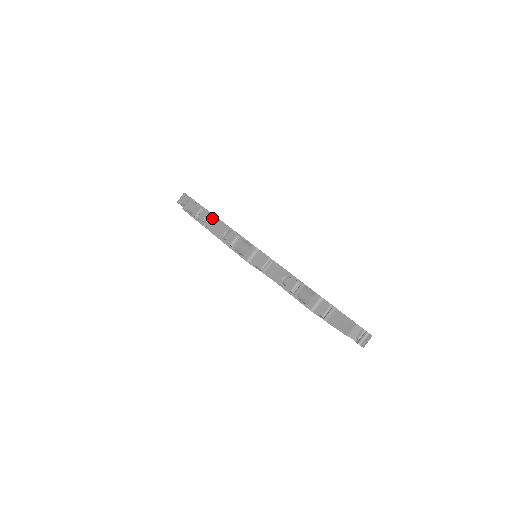
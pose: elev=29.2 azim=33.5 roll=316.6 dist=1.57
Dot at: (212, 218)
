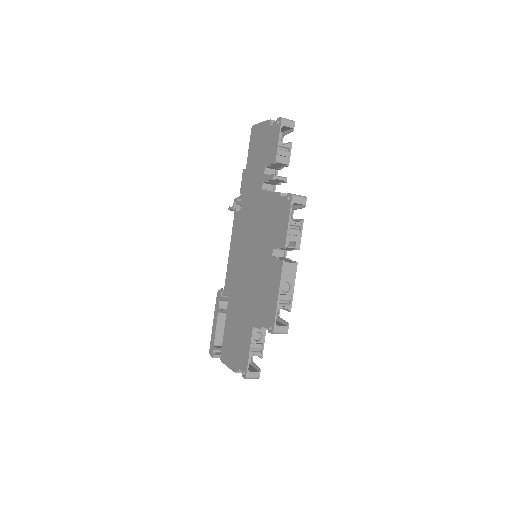
Dot at: (295, 248)
